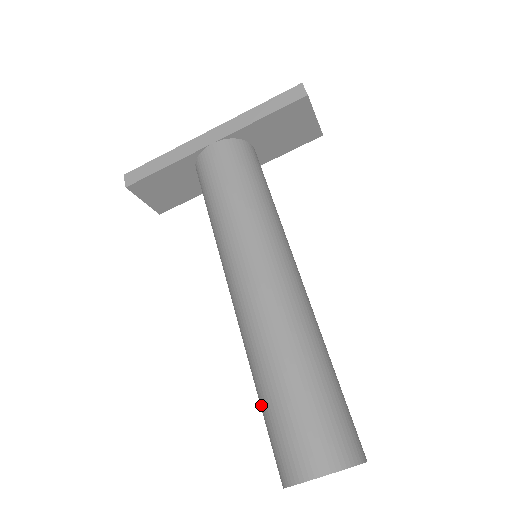
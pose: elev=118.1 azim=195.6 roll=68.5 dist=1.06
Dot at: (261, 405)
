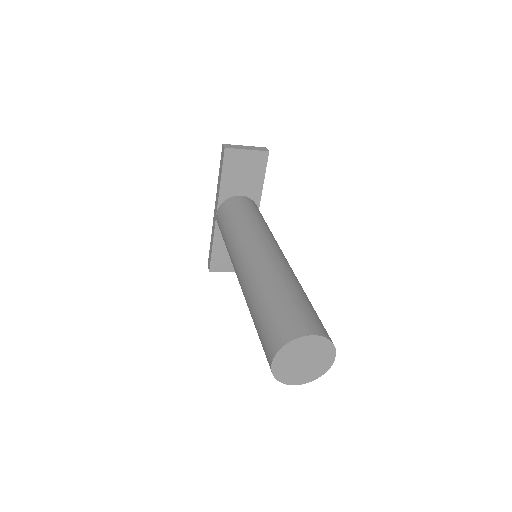
Dot at: occluded
